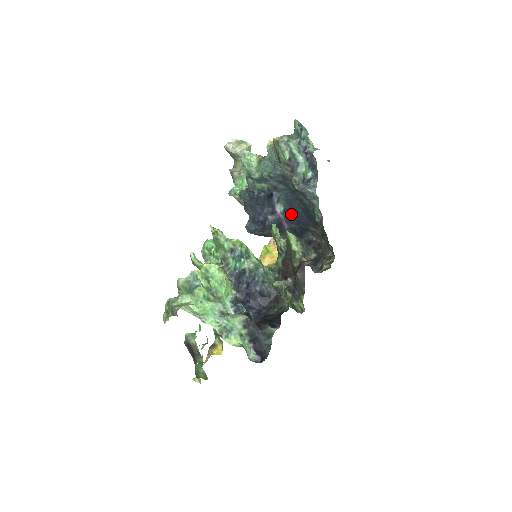
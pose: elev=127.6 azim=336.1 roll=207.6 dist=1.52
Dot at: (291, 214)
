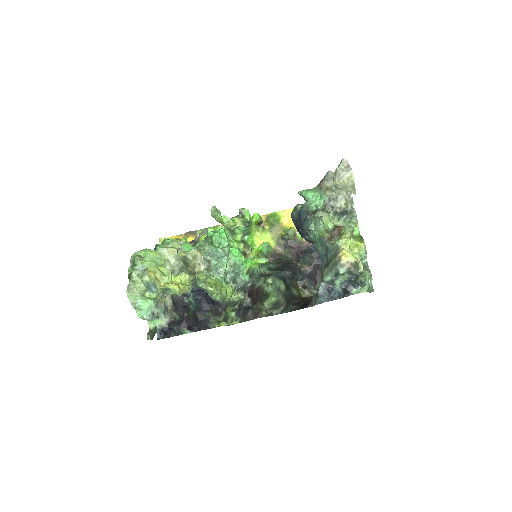
Dot at: occluded
